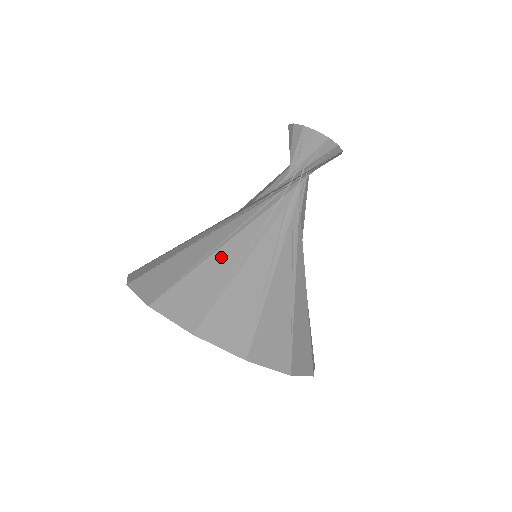
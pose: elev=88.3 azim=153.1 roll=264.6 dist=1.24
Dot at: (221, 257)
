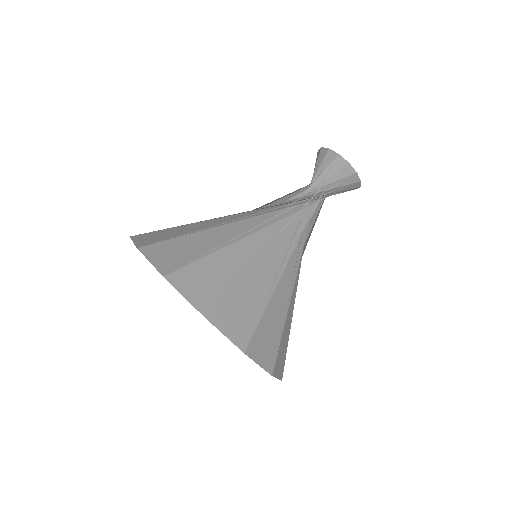
Dot at: (238, 249)
